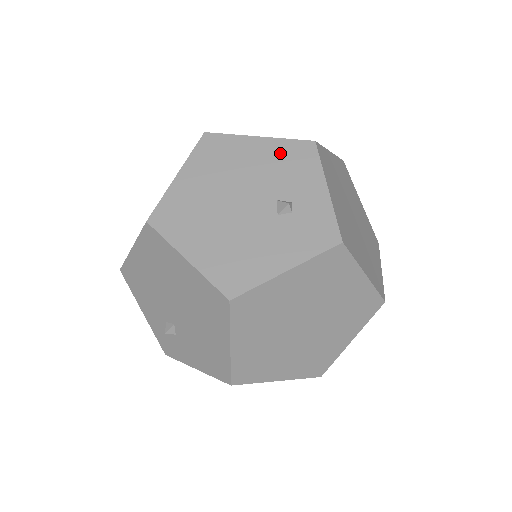
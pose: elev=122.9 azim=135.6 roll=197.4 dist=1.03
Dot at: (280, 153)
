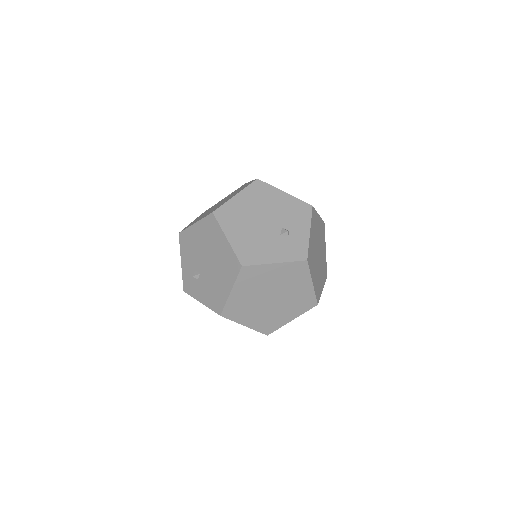
Dot at: (293, 205)
